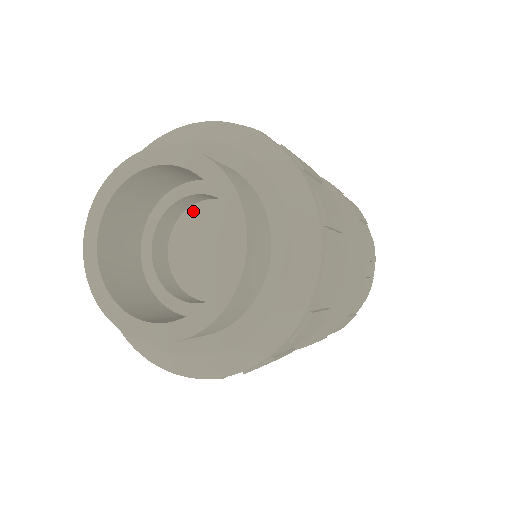
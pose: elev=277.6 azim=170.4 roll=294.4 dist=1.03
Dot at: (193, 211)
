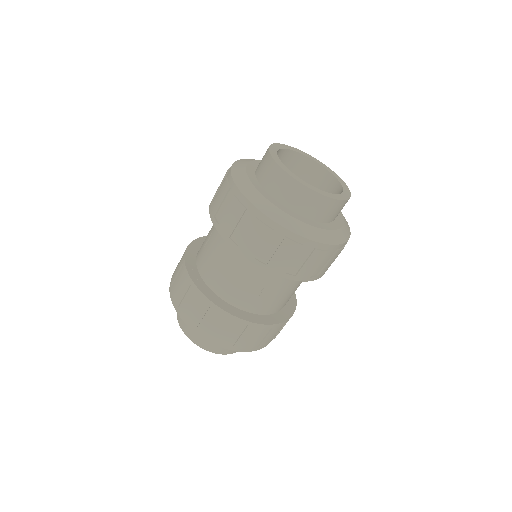
Dot at: occluded
